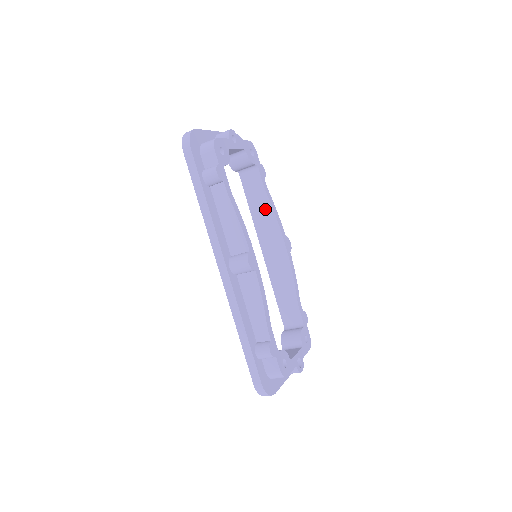
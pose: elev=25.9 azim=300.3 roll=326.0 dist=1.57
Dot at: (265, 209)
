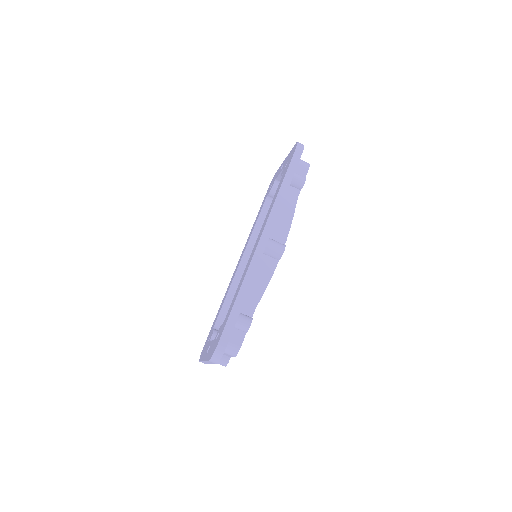
Dot at: occluded
